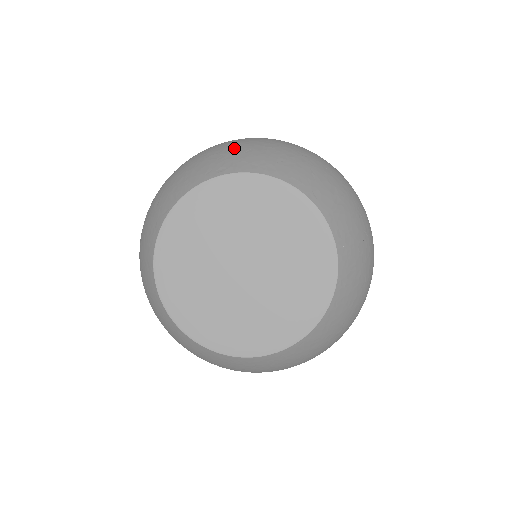
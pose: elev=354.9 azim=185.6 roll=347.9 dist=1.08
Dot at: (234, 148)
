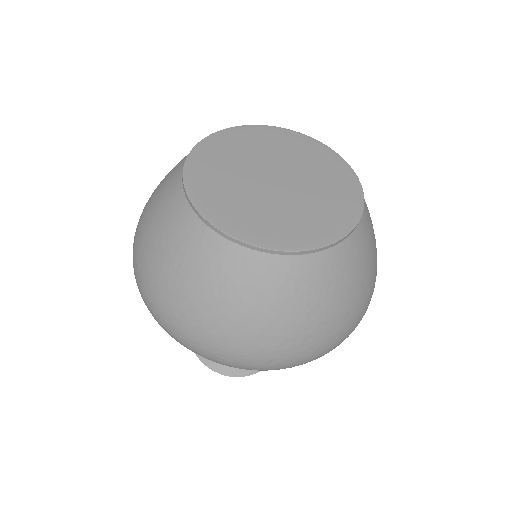
Dot at: occluded
